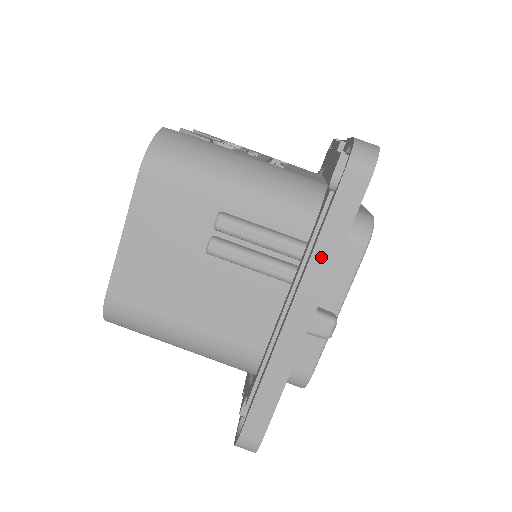
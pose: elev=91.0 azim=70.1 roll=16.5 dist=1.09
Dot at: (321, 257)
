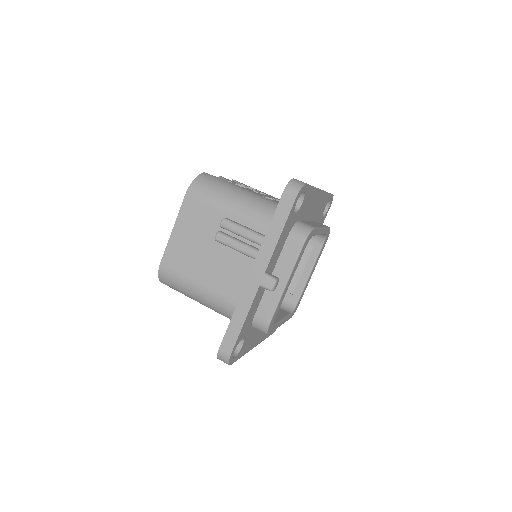
Dot at: (269, 241)
